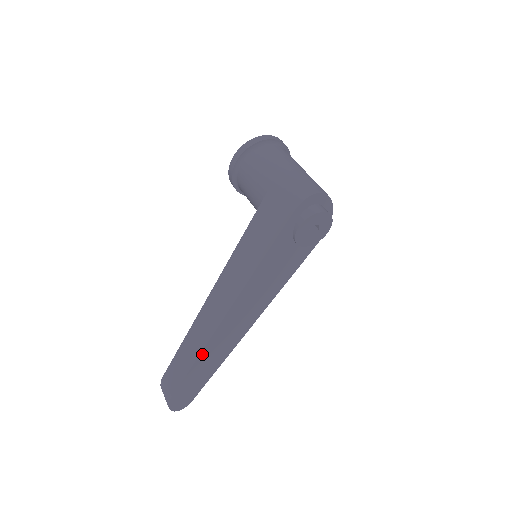
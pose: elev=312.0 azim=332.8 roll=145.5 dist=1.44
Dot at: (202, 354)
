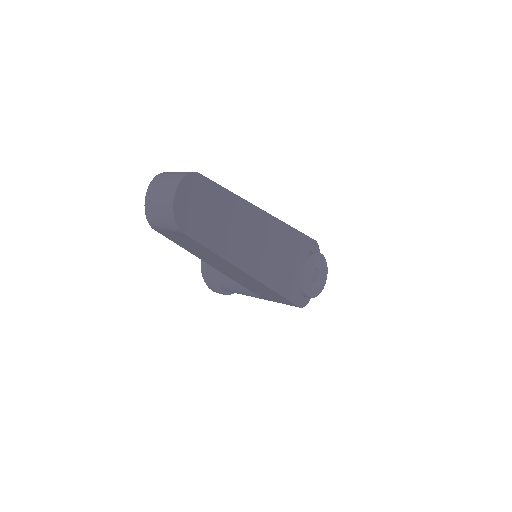
Dot at: (240, 203)
